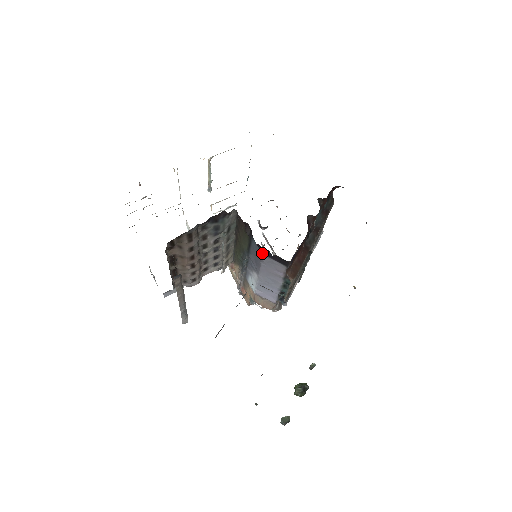
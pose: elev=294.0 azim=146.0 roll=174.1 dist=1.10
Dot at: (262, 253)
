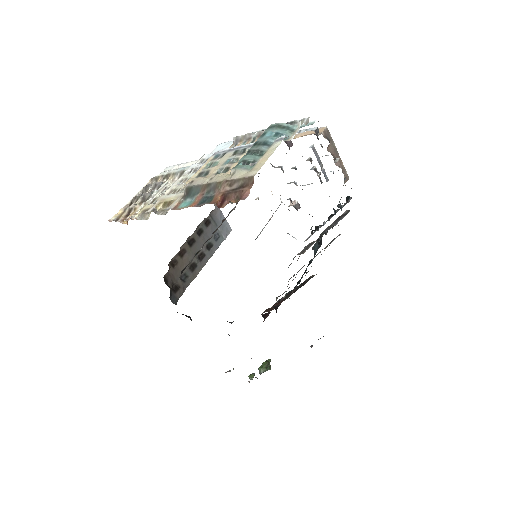
Dot at: occluded
